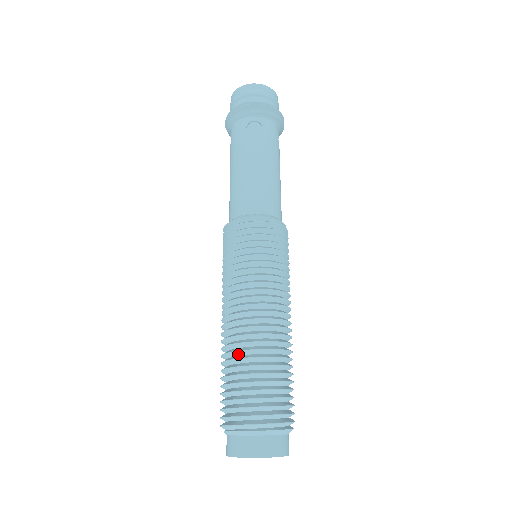
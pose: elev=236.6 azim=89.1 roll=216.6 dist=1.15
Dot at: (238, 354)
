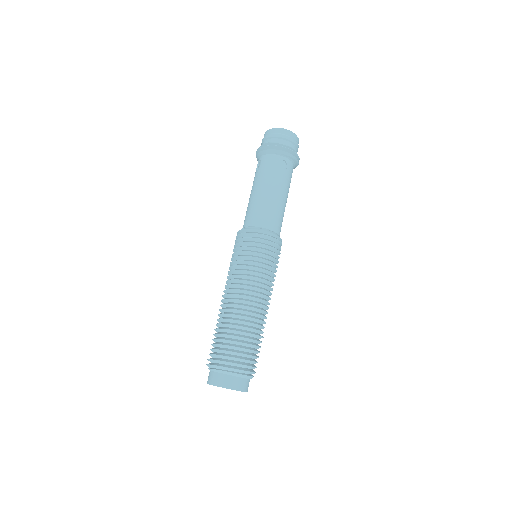
Dot at: (237, 322)
